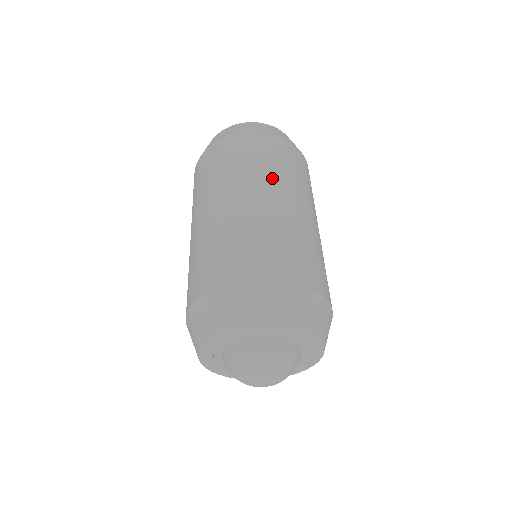
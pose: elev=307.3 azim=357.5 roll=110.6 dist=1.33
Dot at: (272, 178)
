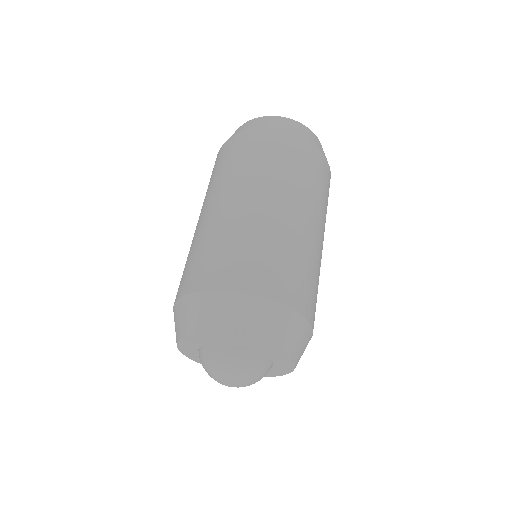
Dot at: (270, 182)
